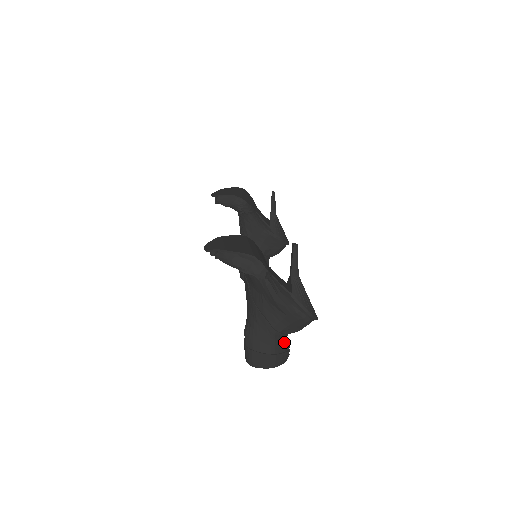
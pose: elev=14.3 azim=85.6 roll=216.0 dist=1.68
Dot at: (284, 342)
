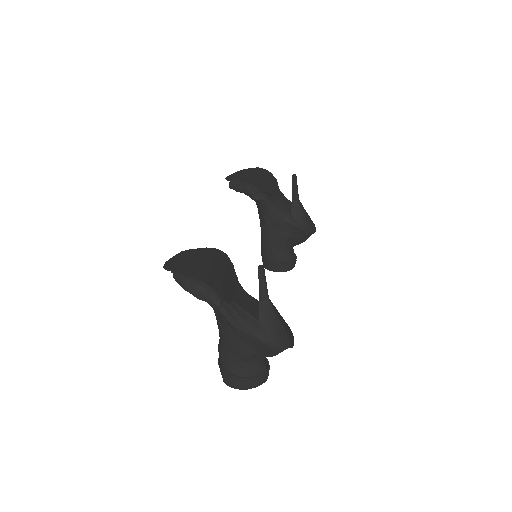
Dot at: (259, 365)
